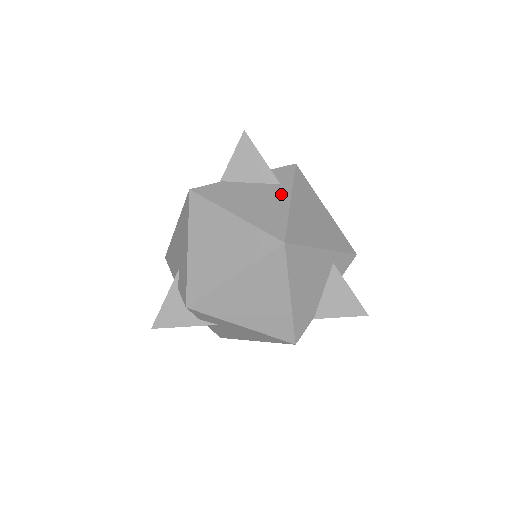
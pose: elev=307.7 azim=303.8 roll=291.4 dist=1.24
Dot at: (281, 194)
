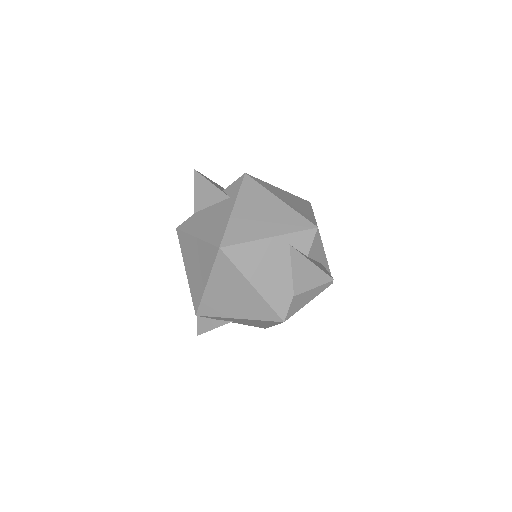
Dot at: (228, 206)
